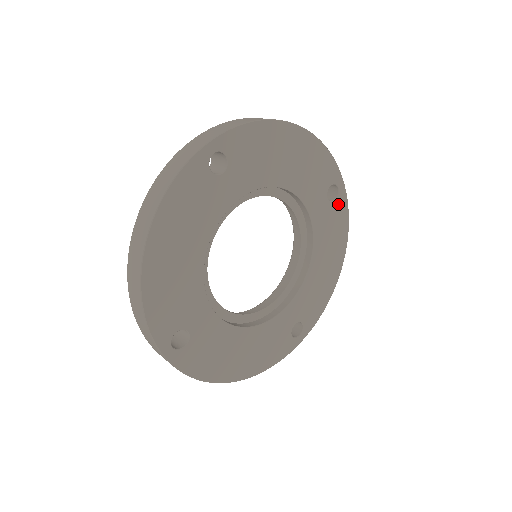
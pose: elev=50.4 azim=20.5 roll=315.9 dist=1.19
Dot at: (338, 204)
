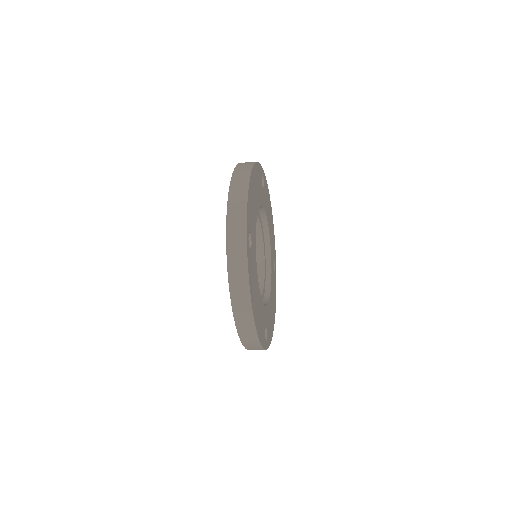
Dot at: (275, 276)
